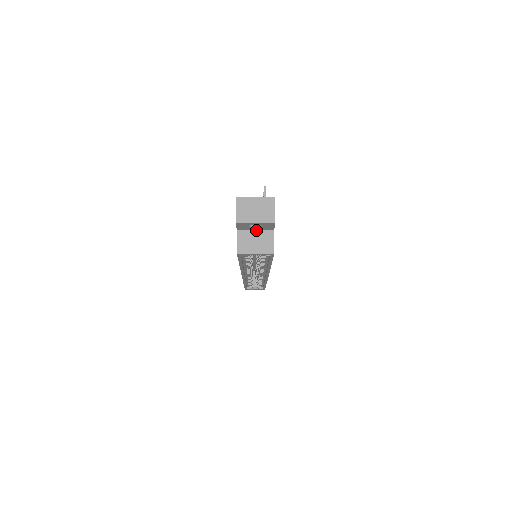
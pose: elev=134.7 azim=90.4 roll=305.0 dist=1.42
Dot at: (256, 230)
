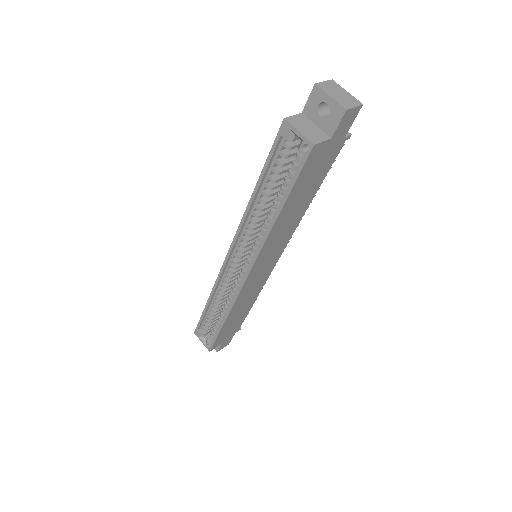
Dot at: (317, 126)
